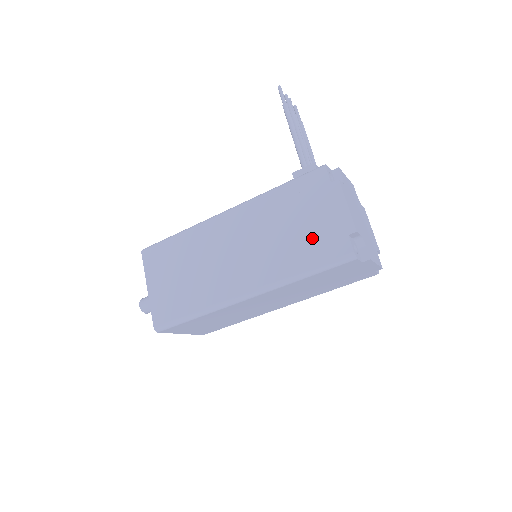
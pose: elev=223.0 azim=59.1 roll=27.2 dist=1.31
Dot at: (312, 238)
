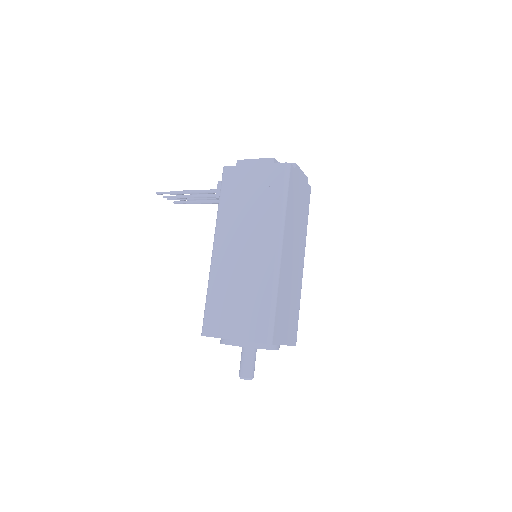
Dot at: (263, 188)
